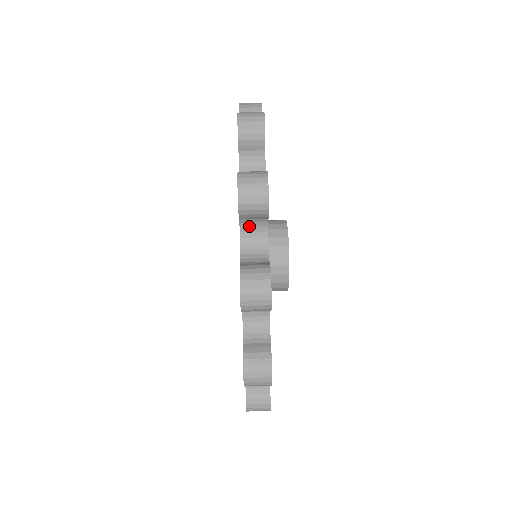
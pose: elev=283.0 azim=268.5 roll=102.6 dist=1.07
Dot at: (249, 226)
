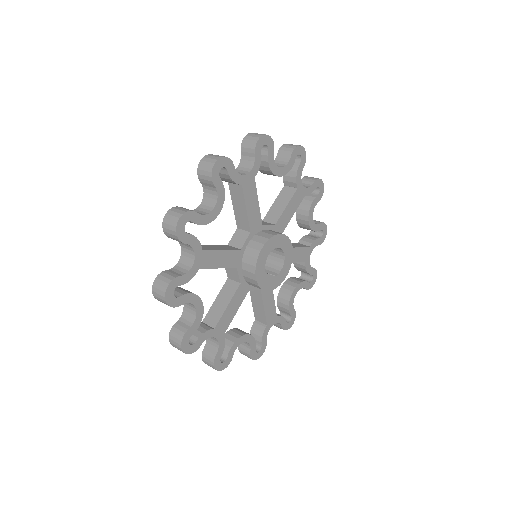
Dot at: (208, 193)
